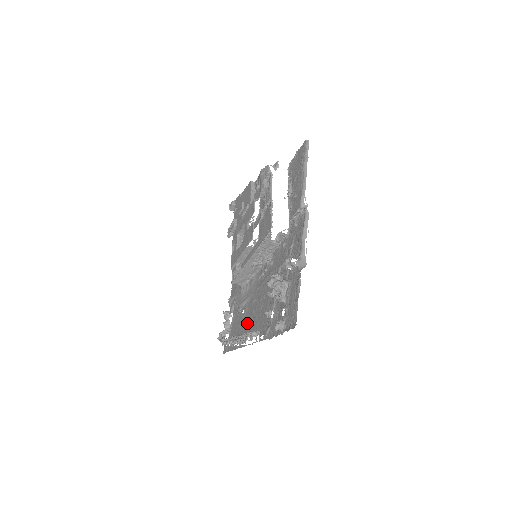
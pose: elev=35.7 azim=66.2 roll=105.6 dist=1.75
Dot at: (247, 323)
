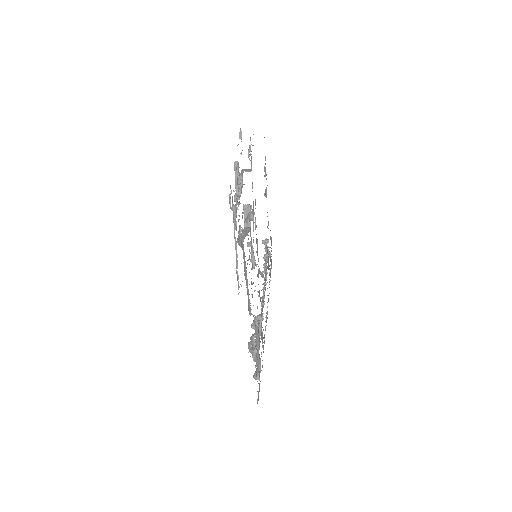
Dot at: occluded
